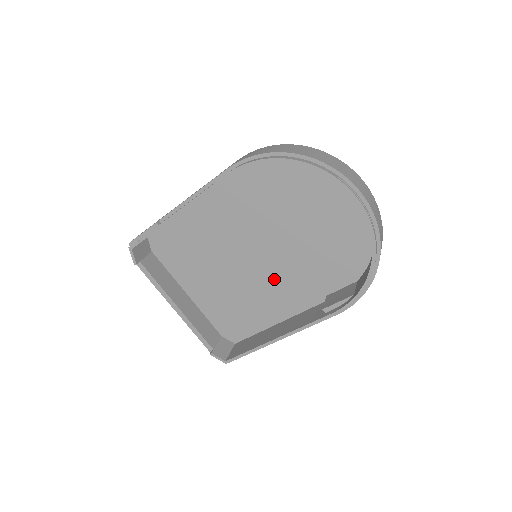
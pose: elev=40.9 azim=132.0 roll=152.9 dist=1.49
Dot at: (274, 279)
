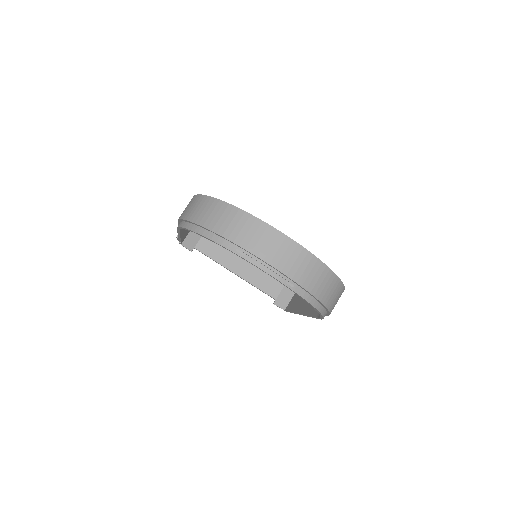
Dot at: occluded
